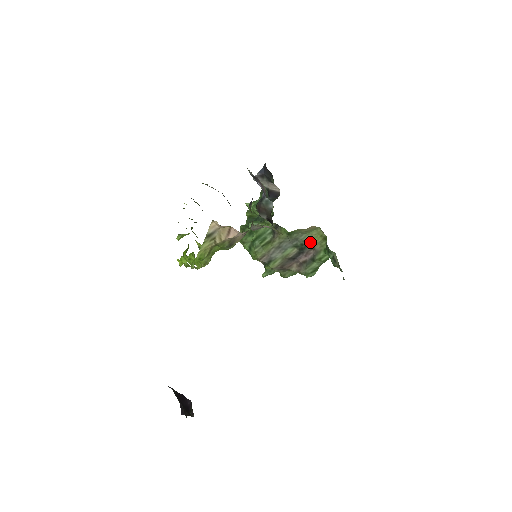
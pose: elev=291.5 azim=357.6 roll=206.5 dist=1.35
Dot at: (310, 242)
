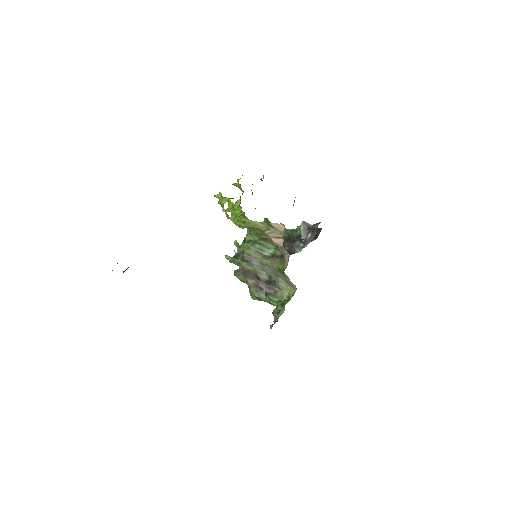
Dot at: (280, 287)
